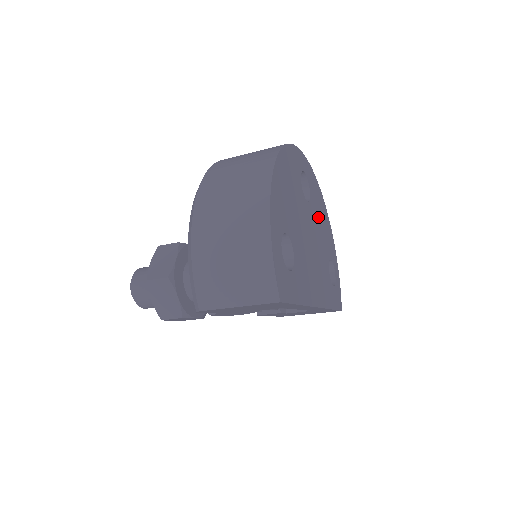
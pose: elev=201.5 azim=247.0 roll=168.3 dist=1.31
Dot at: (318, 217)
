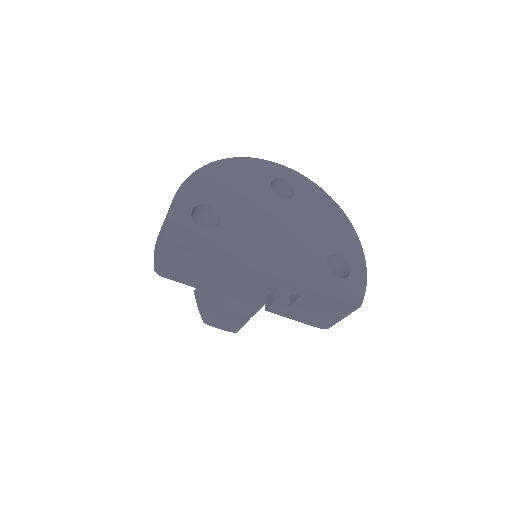
Dot at: (312, 215)
